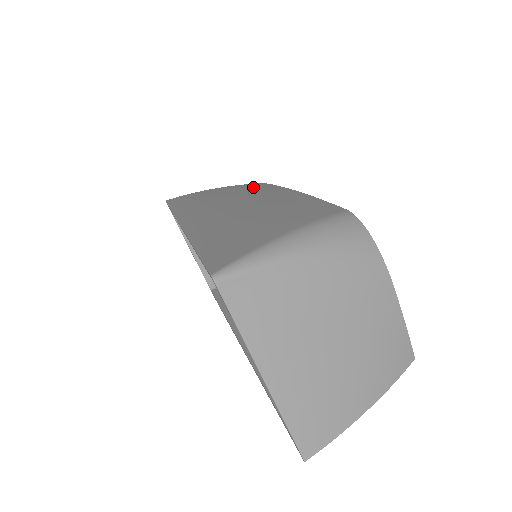
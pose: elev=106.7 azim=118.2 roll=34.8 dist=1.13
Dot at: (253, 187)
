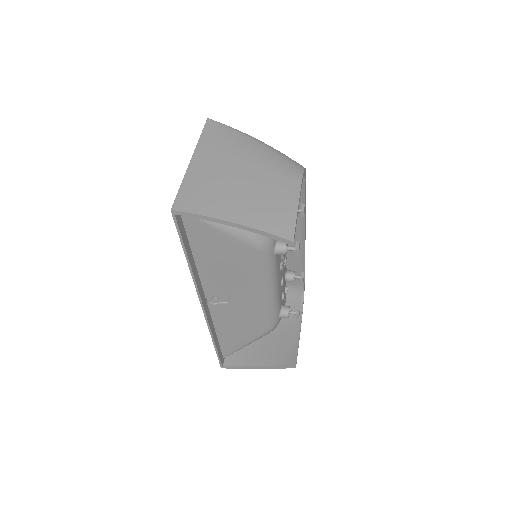
Dot at: (291, 264)
